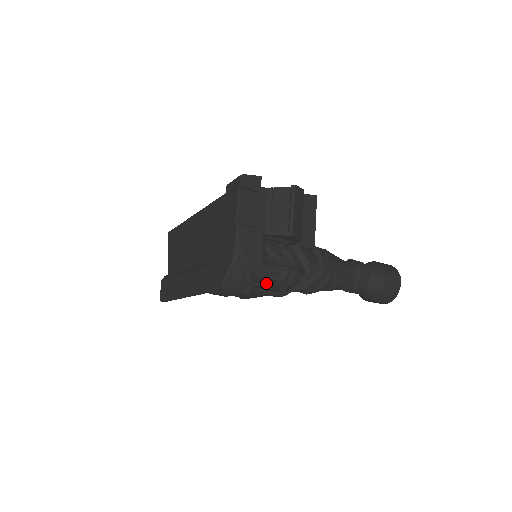
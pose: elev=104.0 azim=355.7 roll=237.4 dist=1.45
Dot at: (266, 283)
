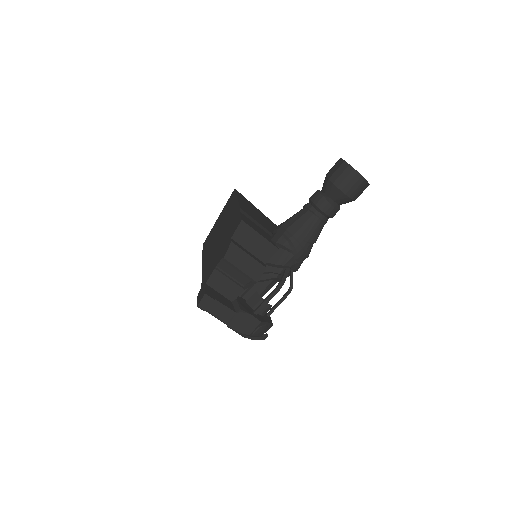
Dot at: occluded
